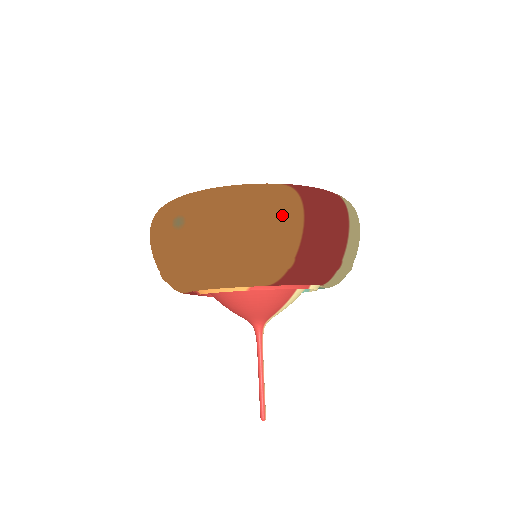
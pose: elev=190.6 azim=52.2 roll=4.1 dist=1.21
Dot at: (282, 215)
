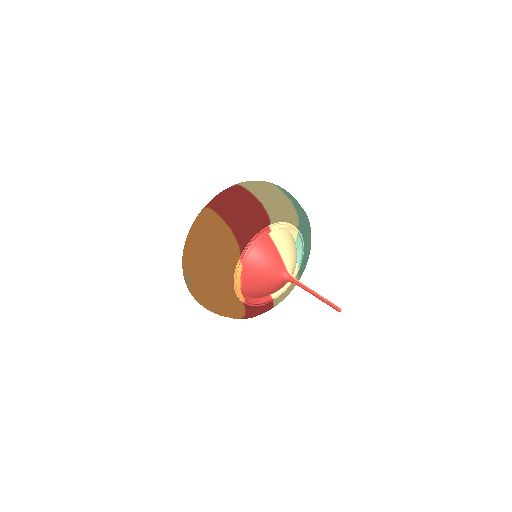
Dot at: (204, 221)
